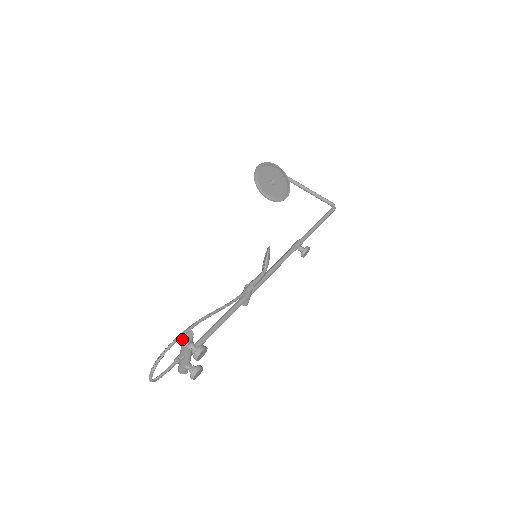
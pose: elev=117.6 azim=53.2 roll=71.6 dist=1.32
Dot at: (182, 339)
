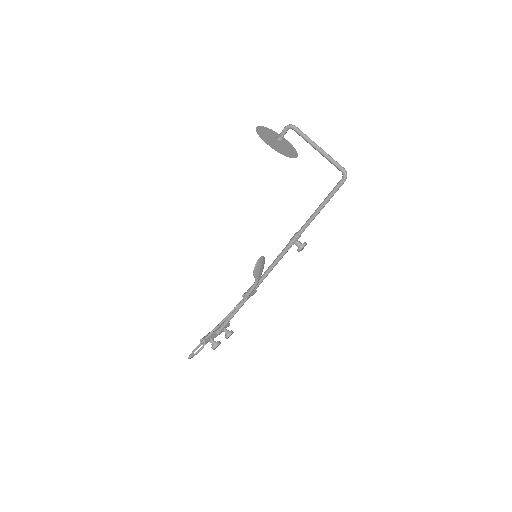
Dot at: occluded
